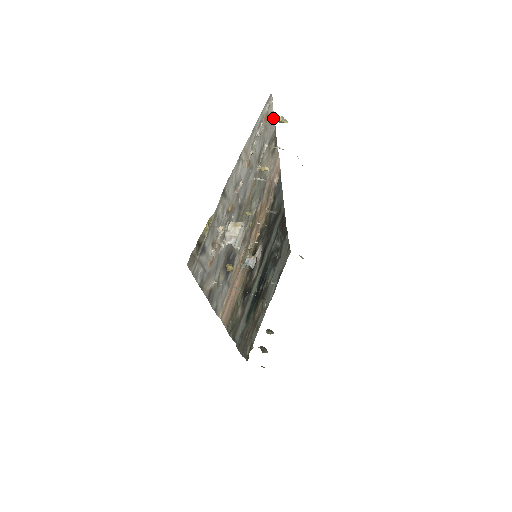
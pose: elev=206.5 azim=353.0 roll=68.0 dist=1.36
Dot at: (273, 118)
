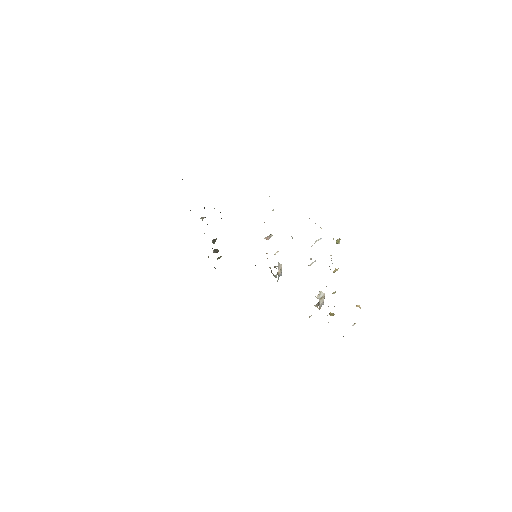
Dot at: occluded
